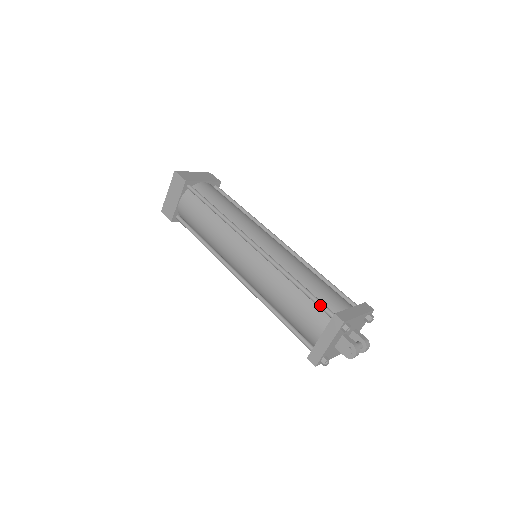
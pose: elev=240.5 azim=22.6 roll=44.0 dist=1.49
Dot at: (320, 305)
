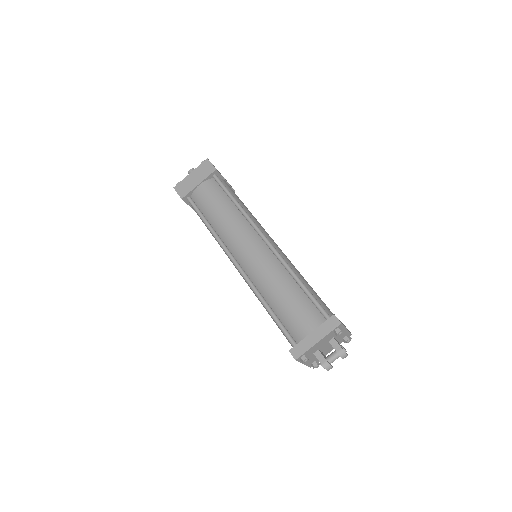
Dot at: occluded
